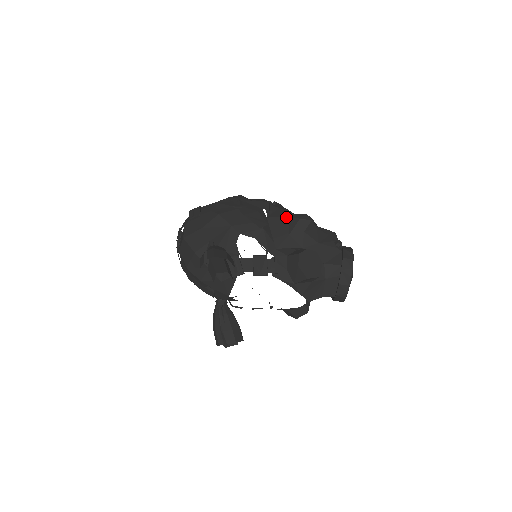
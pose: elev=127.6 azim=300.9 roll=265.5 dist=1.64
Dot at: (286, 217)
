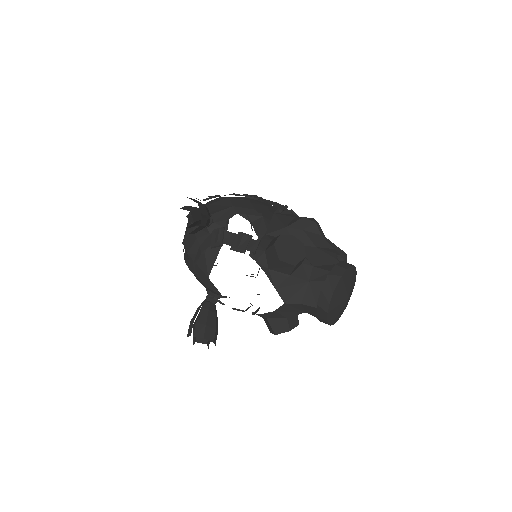
Dot at: (293, 217)
